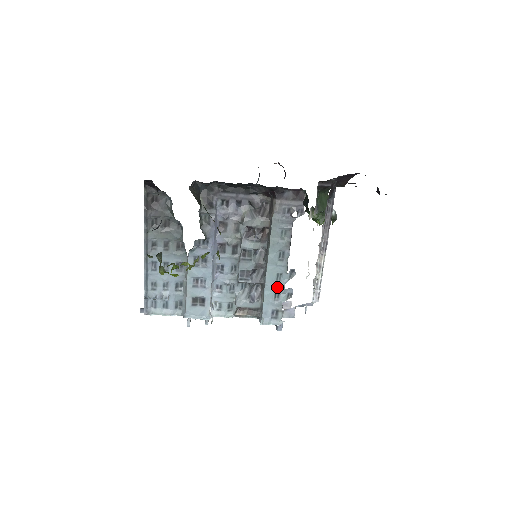
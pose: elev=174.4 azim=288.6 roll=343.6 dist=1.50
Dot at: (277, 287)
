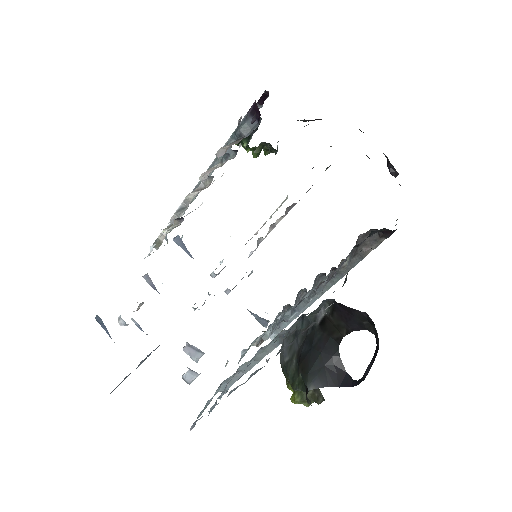
Dot at: occluded
